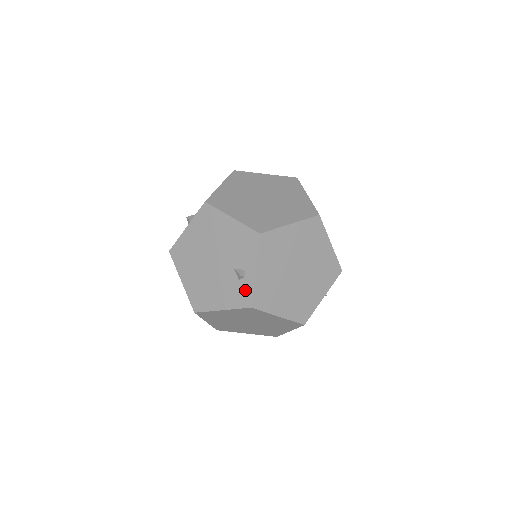
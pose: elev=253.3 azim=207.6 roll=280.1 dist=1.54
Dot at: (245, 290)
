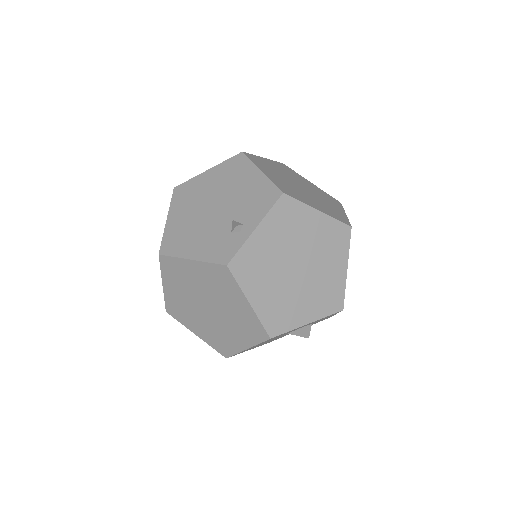
Dot at: (231, 245)
